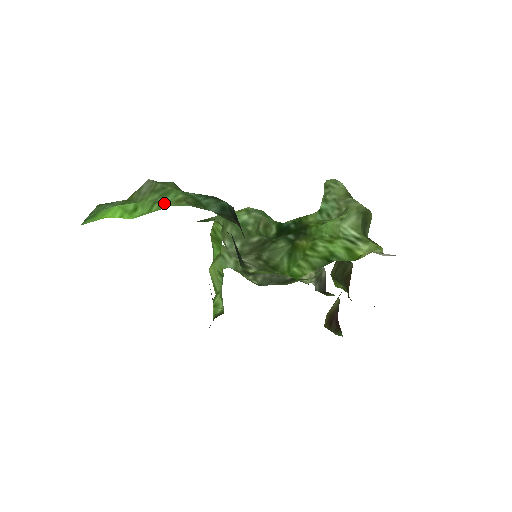
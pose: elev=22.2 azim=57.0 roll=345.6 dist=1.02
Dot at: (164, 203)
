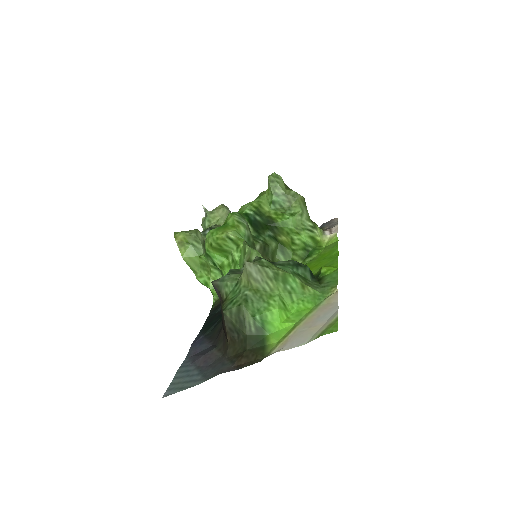
Dot at: (298, 292)
